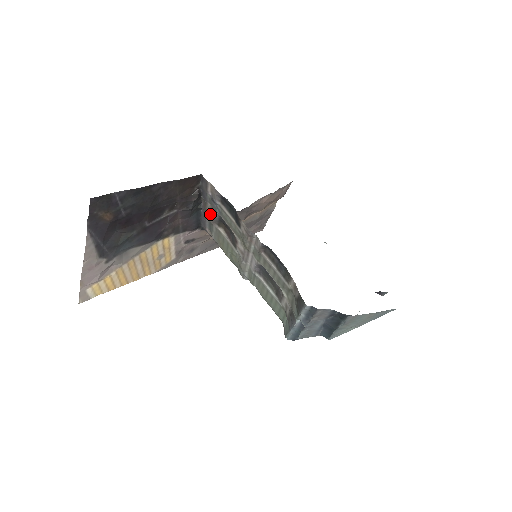
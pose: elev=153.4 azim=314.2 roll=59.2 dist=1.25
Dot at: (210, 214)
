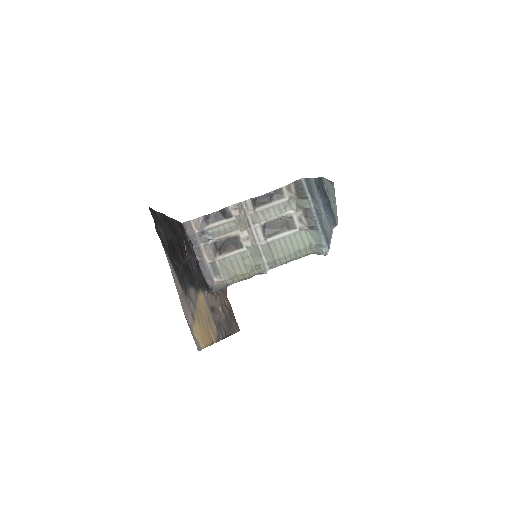
Dot at: (207, 255)
